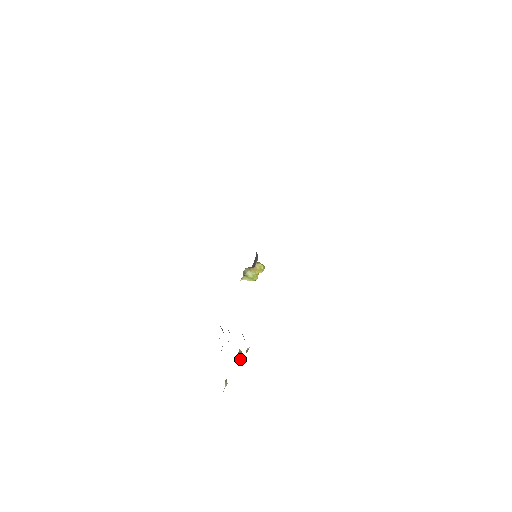
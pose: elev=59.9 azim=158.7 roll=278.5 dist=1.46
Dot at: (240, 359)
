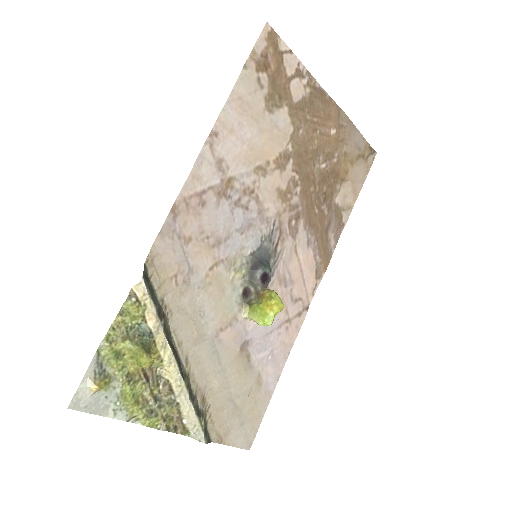
Dot at: (138, 354)
